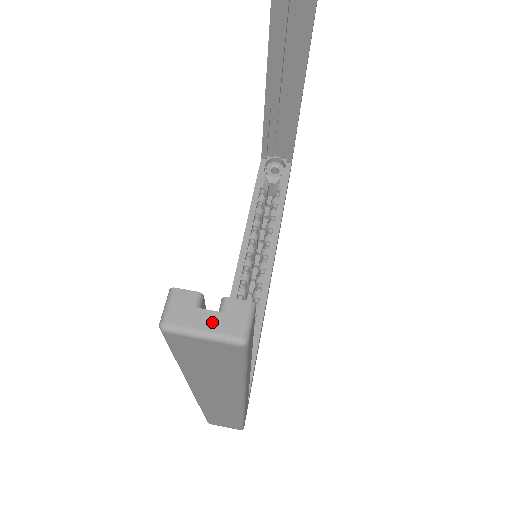
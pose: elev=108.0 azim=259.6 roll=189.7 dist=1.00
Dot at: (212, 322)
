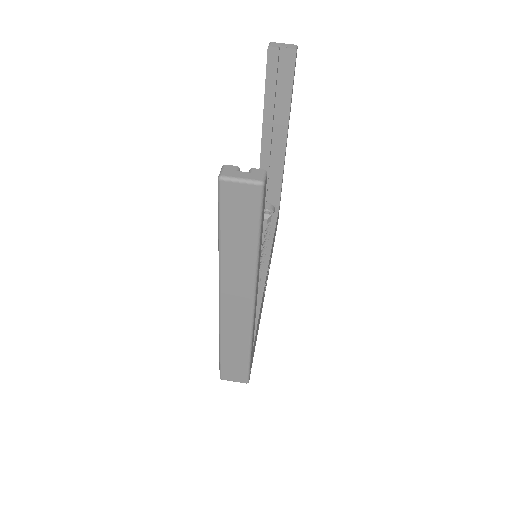
Dot at: (246, 175)
